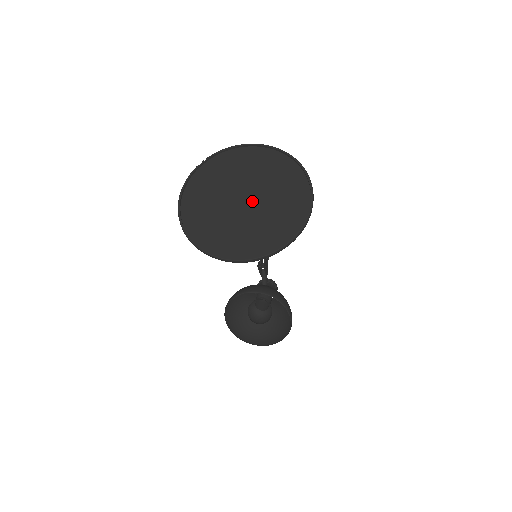
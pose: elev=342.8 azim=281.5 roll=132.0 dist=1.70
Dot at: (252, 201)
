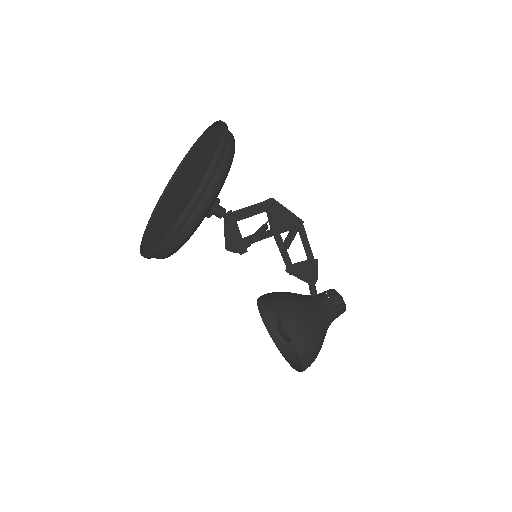
Dot at: (182, 191)
